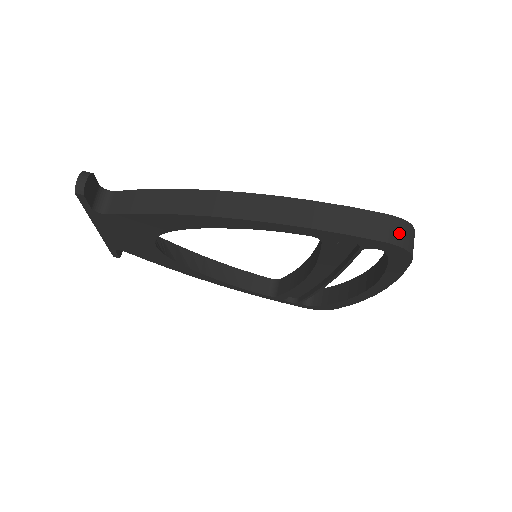
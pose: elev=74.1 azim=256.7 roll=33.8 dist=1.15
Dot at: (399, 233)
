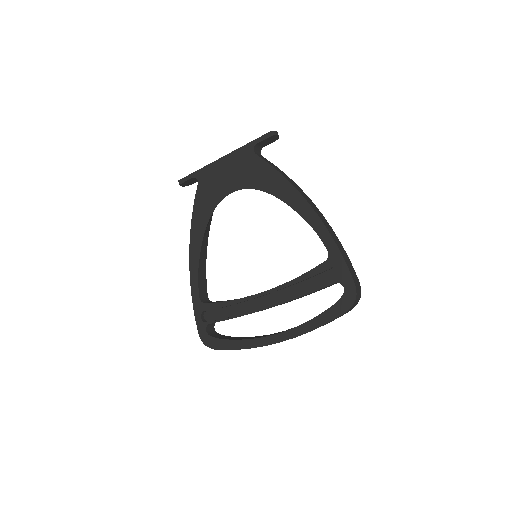
Dot at: (359, 291)
